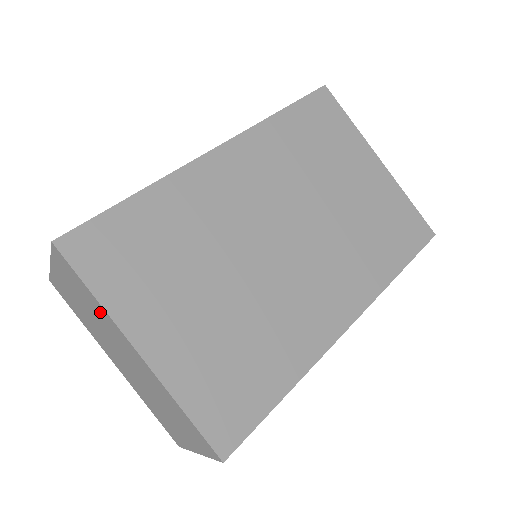
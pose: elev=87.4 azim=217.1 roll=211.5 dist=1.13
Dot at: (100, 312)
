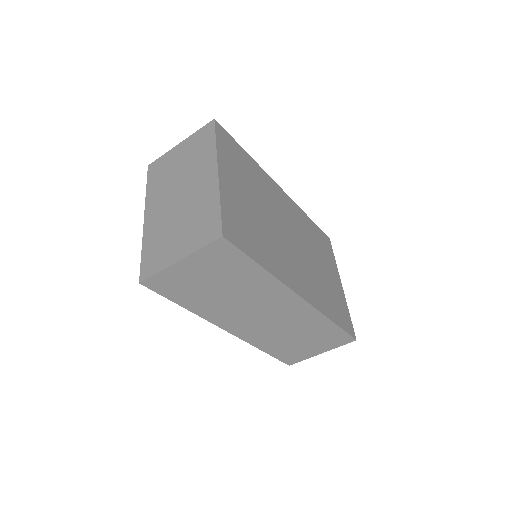
Dot at: (205, 155)
